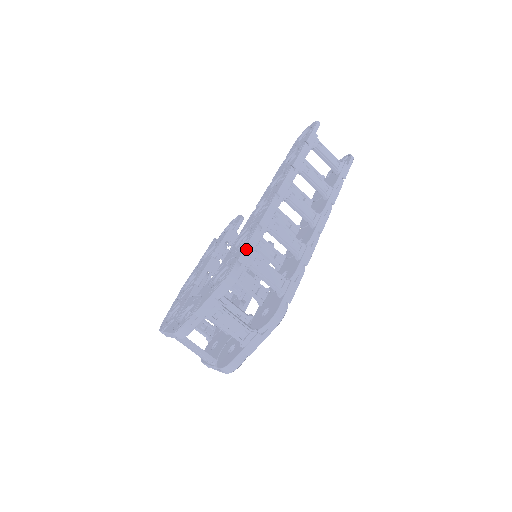
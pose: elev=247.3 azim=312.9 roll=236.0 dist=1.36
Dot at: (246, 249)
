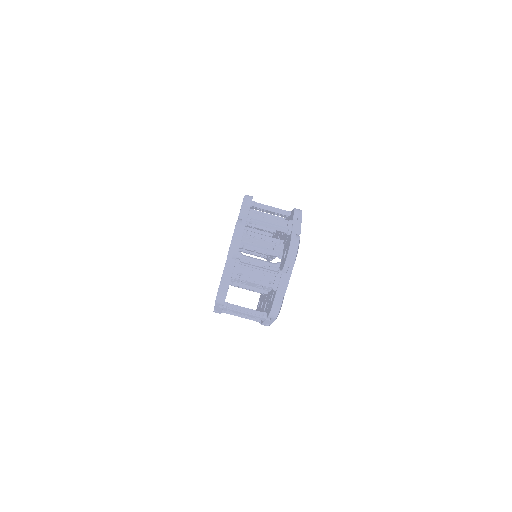
Dot at: occluded
